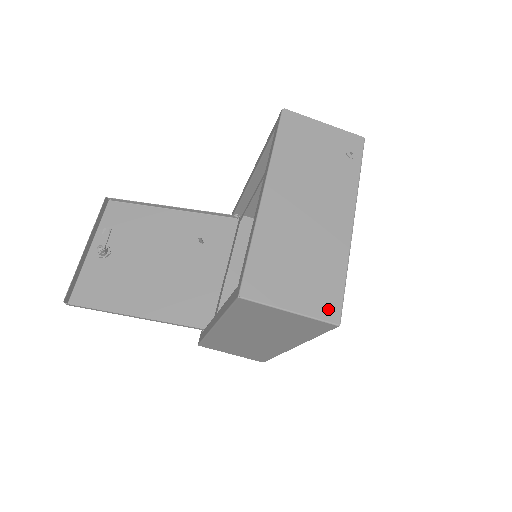
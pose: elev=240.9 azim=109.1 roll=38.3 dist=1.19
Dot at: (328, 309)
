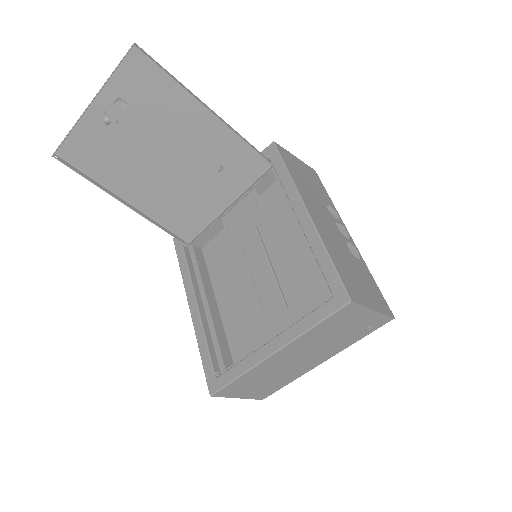
Dot at: (262, 396)
